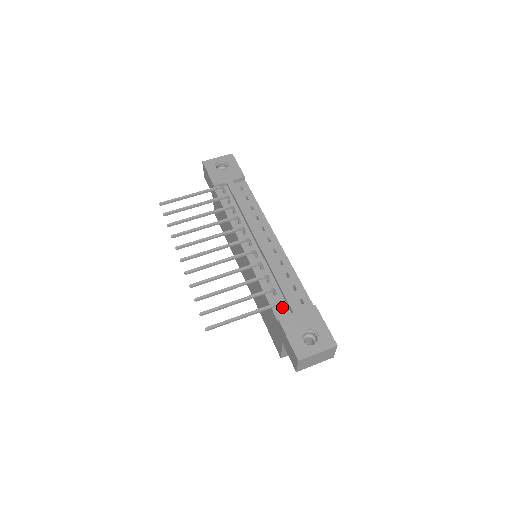
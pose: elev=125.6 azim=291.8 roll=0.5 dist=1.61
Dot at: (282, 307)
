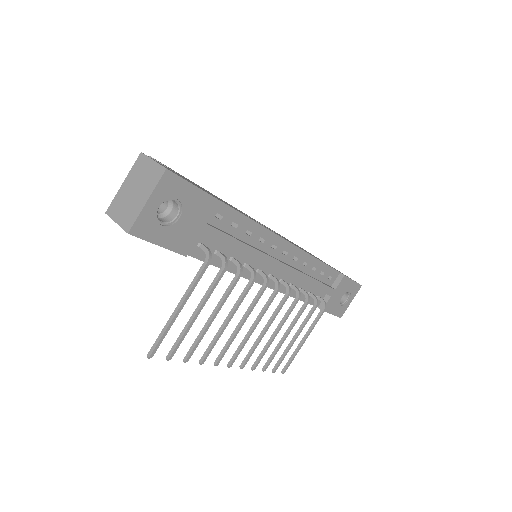
Dot at: (321, 300)
